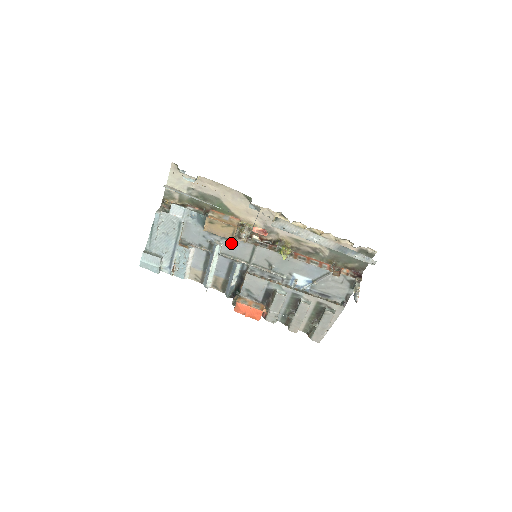
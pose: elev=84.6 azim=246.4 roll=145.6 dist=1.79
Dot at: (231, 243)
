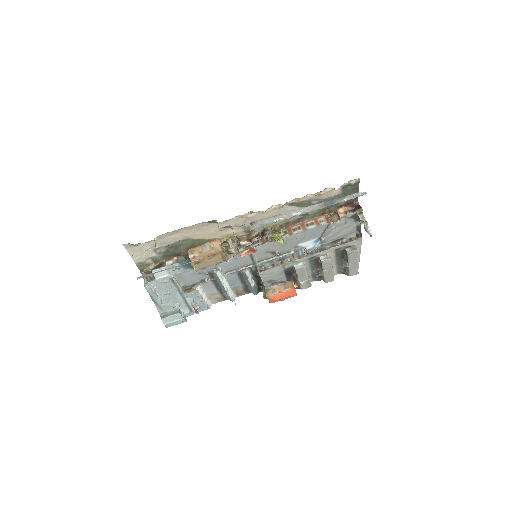
Dot at: (227, 262)
